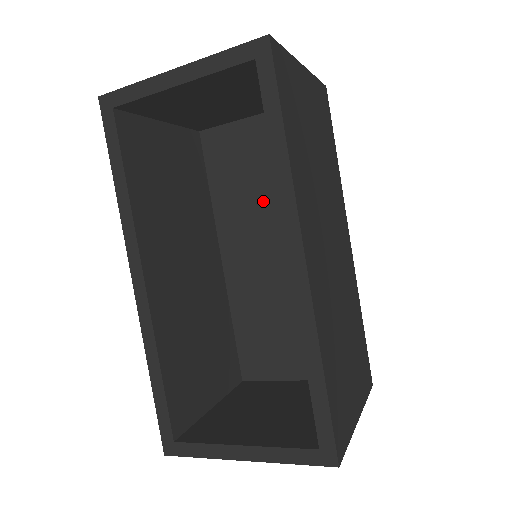
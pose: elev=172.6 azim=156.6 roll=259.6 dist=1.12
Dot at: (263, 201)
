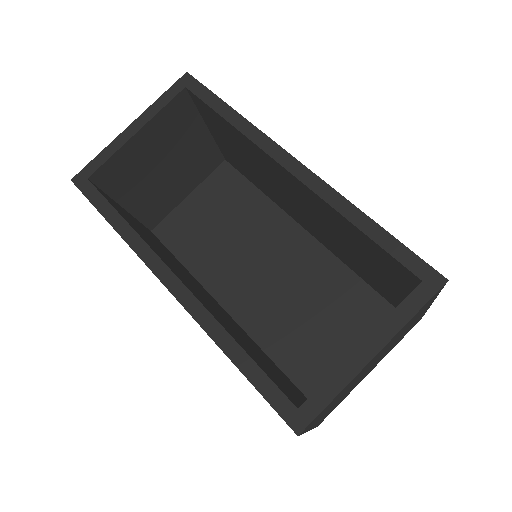
Dot at: (232, 242)
